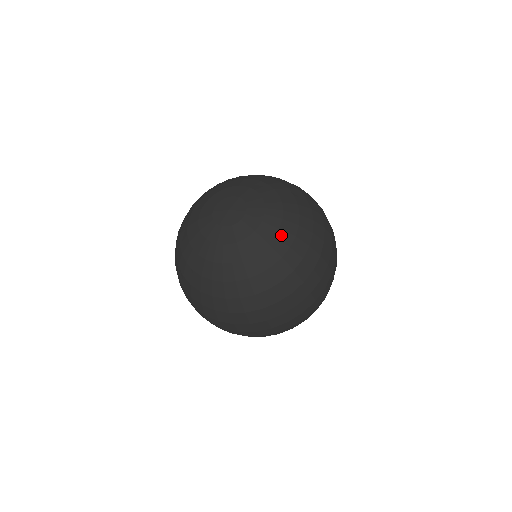
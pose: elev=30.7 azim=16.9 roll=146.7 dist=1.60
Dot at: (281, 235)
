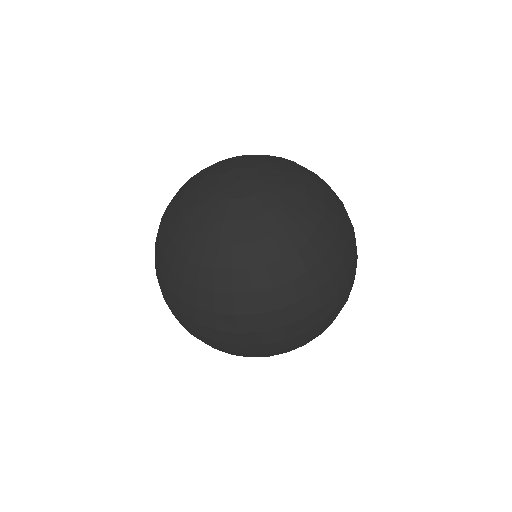
Dot at: (280, 239)
